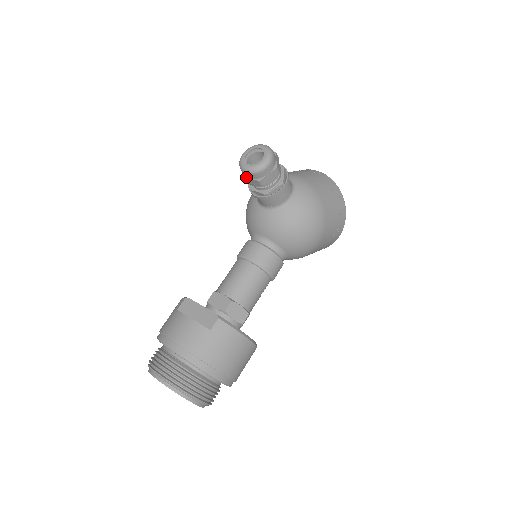
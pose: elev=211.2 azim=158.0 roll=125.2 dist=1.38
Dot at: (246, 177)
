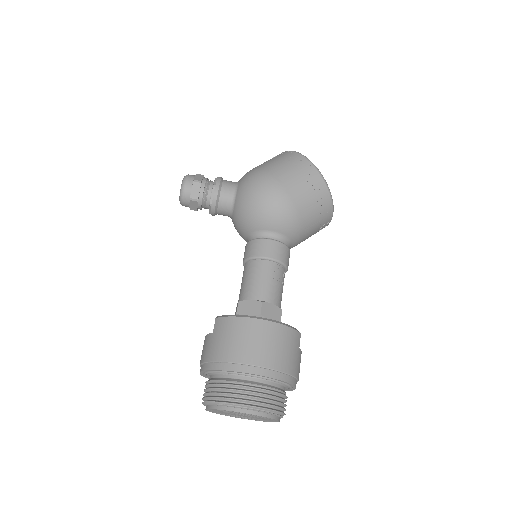
Dot at: (189, 207)
